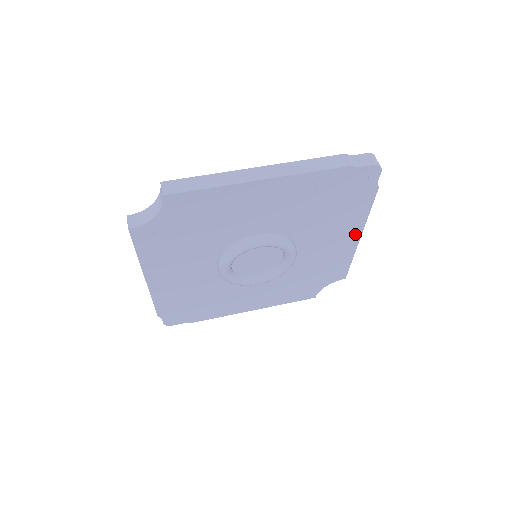
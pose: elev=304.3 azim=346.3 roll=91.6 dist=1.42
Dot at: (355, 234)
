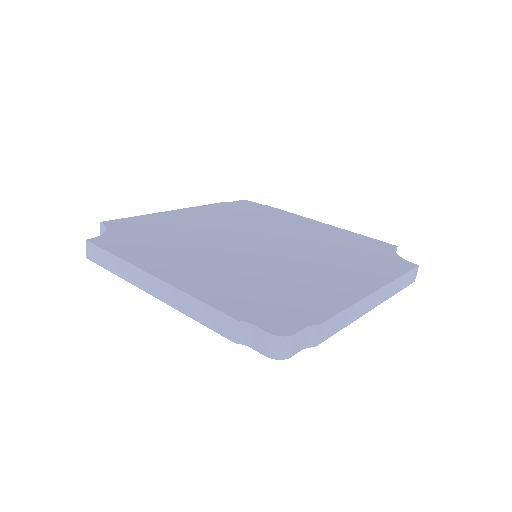
Dot at: occluded
